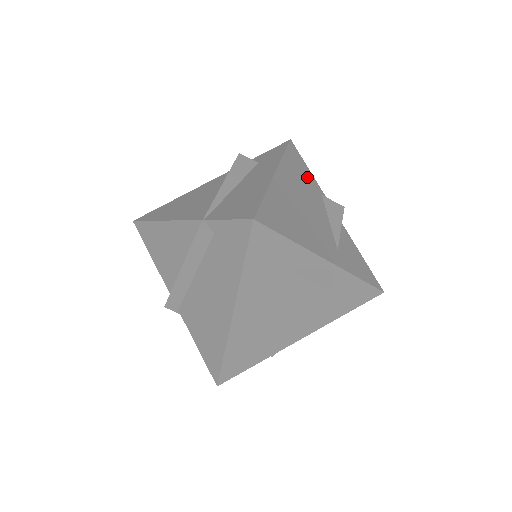
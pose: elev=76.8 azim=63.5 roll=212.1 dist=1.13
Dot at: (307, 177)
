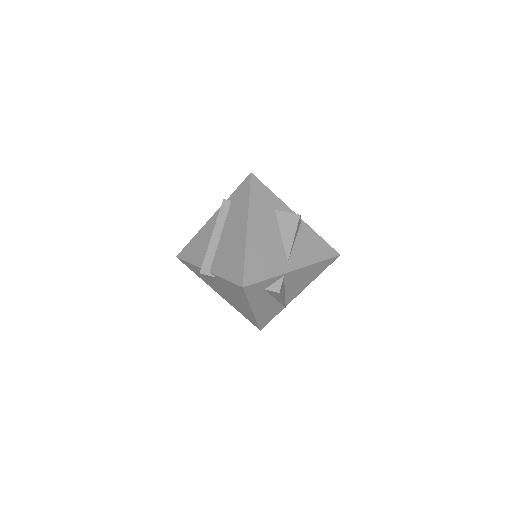
Dot at: occluded
